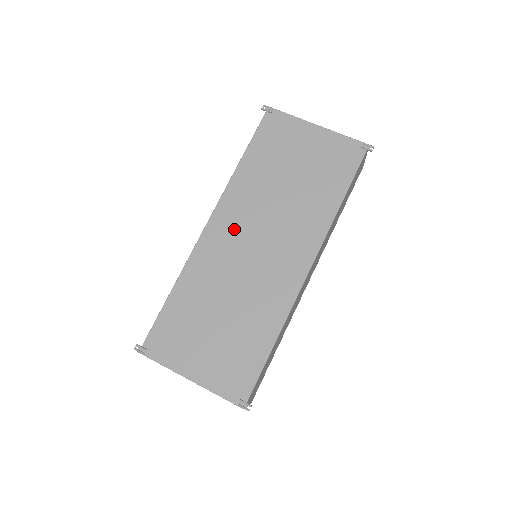
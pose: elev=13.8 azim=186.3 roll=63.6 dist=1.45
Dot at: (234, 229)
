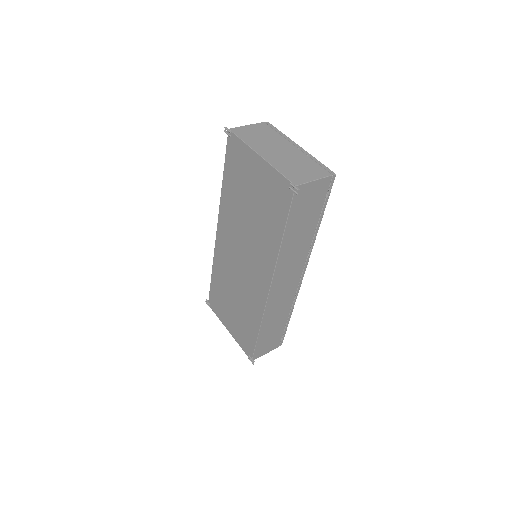
Dot at: (229, 242)
